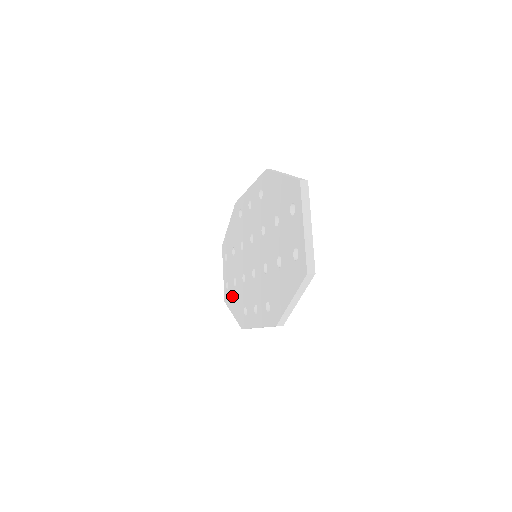
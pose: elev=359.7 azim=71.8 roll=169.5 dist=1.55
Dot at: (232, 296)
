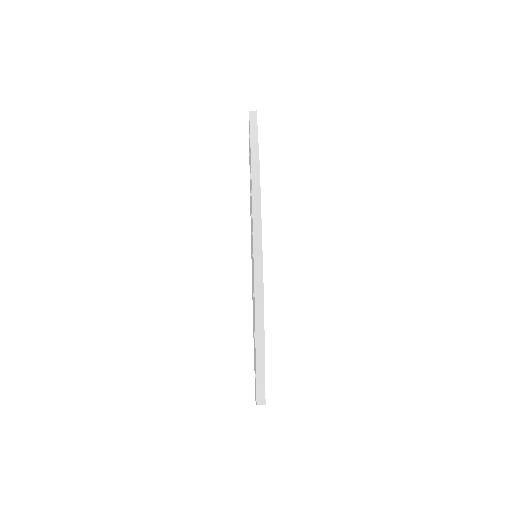
Dot at: occluded
